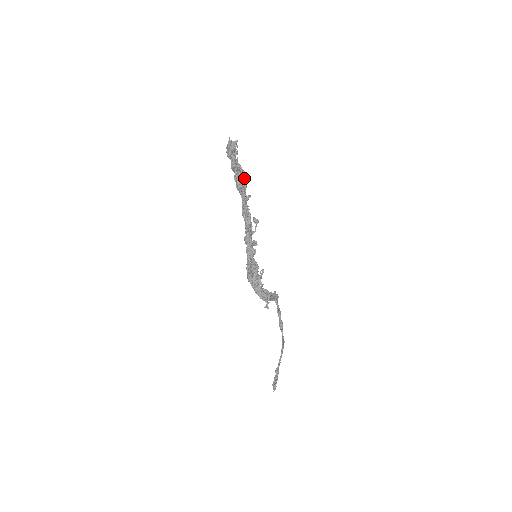
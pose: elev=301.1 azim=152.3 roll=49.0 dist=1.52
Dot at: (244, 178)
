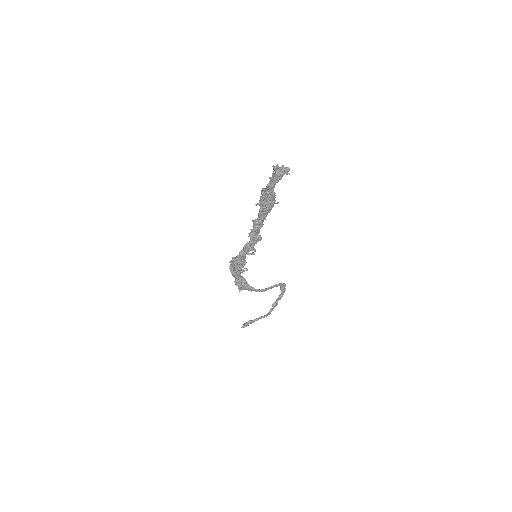
Dot at: (273, 202)
